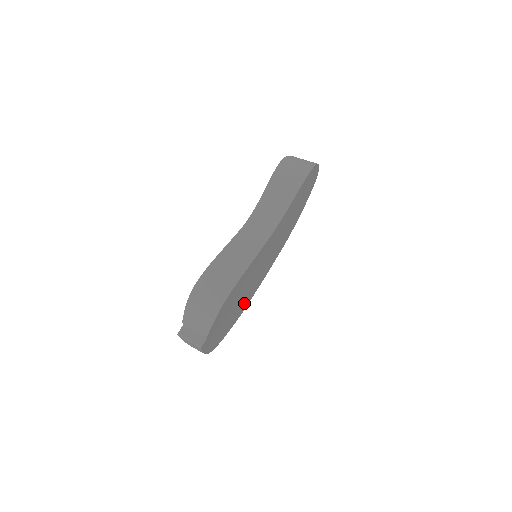
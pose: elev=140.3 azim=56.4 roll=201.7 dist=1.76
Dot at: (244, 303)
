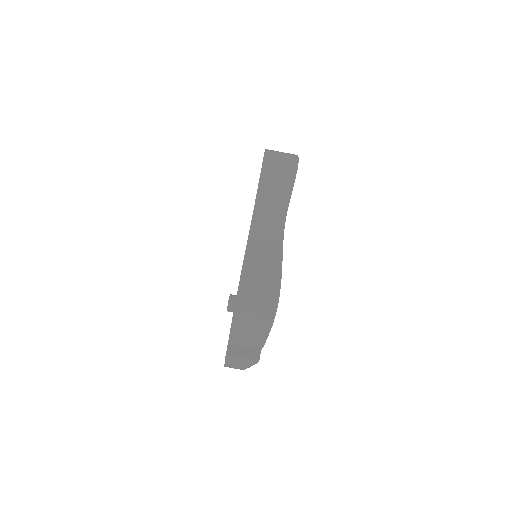
Dot at: occluded
